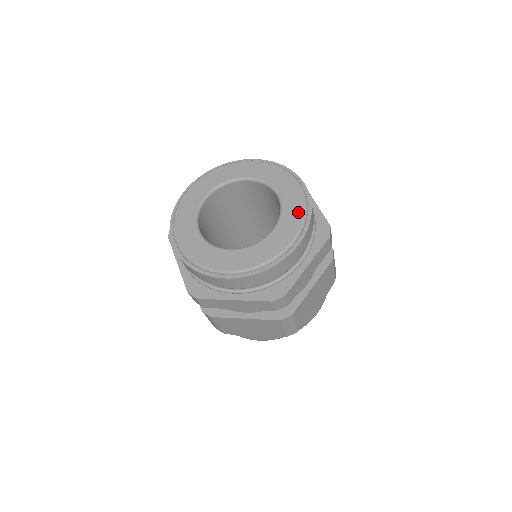
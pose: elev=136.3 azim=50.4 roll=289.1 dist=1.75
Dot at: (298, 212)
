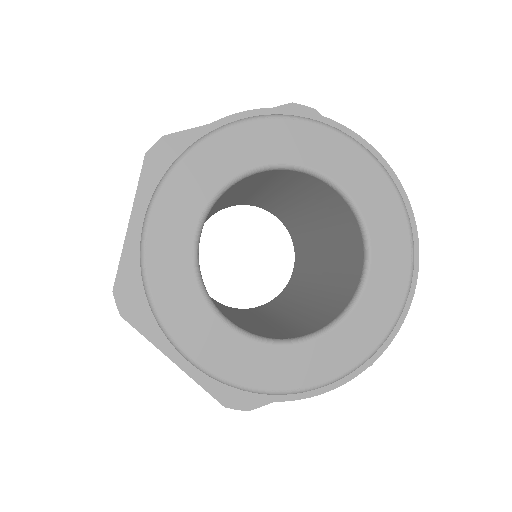
Dot at: (370, 338)
